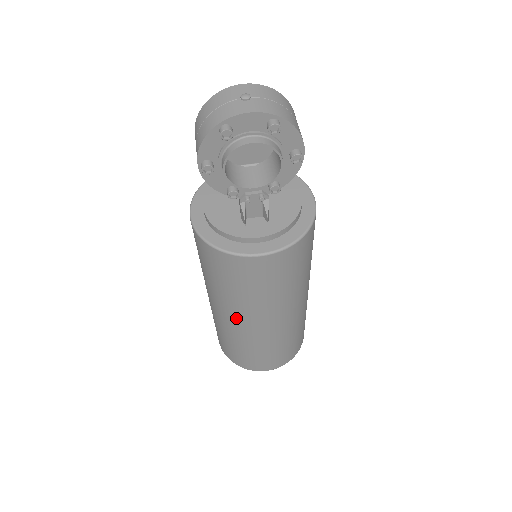
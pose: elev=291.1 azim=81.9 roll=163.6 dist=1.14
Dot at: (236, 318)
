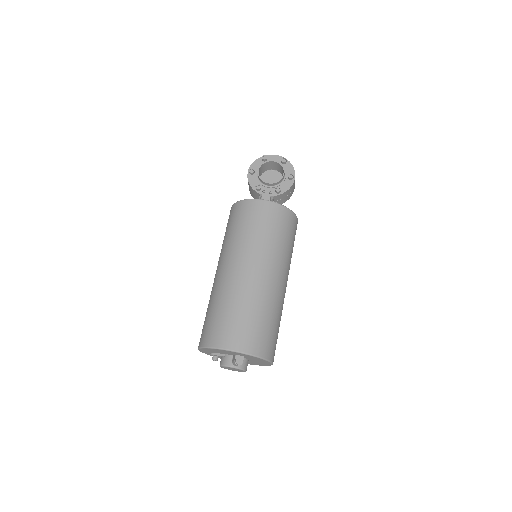
Dot at: (231, 263)
